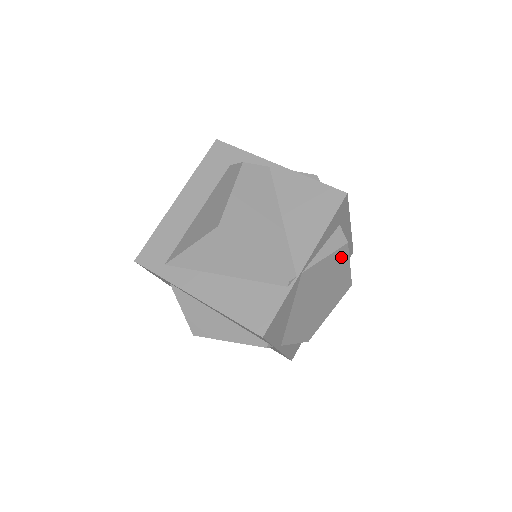
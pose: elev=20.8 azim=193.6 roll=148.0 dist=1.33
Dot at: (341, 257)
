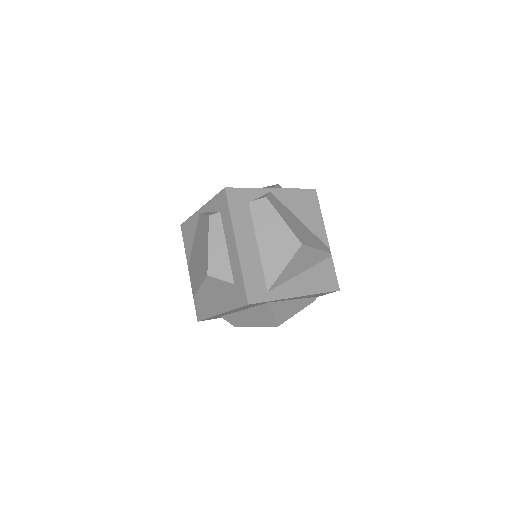
Dot at: occluded
